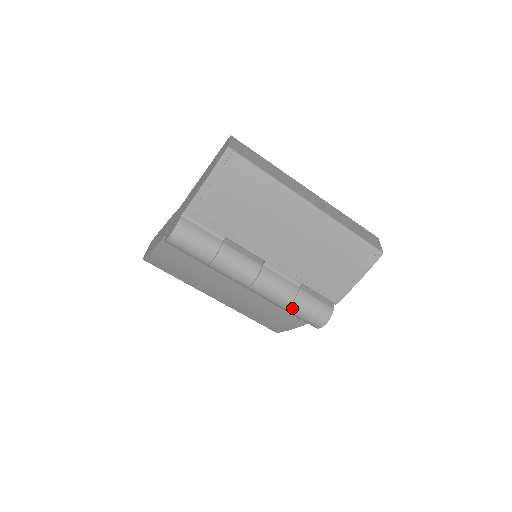
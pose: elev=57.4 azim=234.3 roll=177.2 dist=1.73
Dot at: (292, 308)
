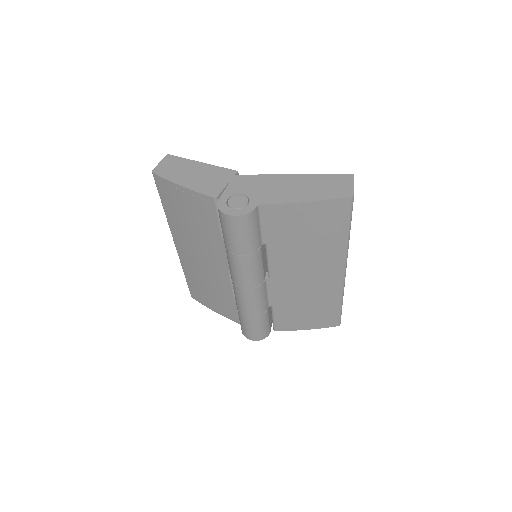
Dot at: (249, 319)
